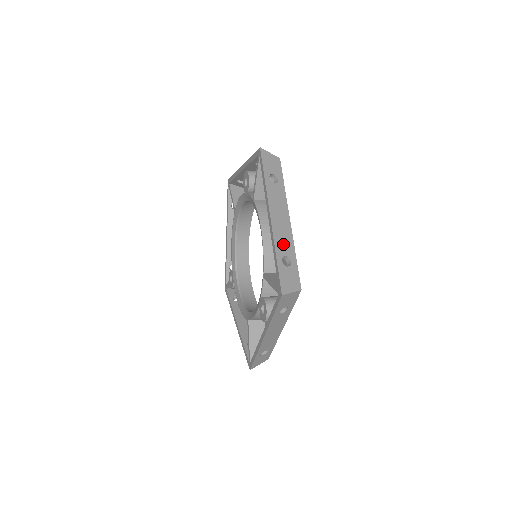
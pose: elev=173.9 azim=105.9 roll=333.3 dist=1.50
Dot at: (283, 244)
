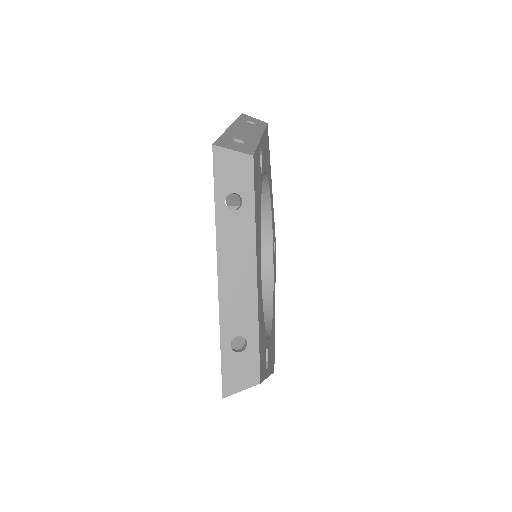
Dot at: (236, 317)
